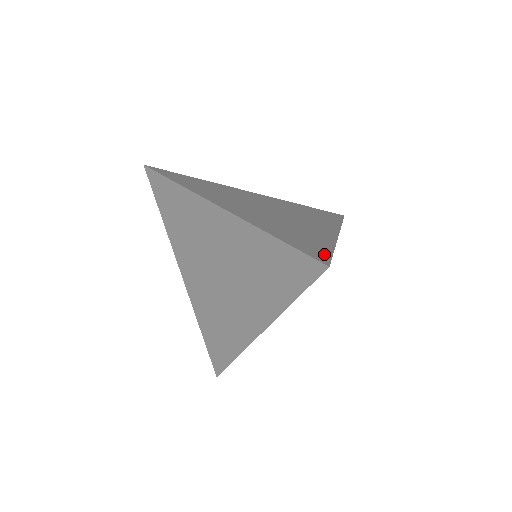
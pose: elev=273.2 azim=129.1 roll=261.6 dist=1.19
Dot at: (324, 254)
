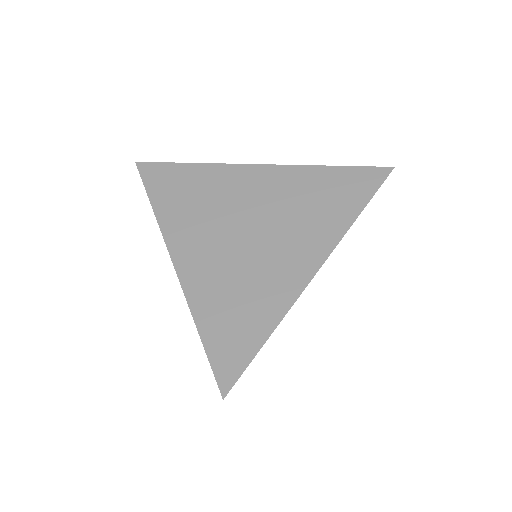
Dot at: (240, 363)
